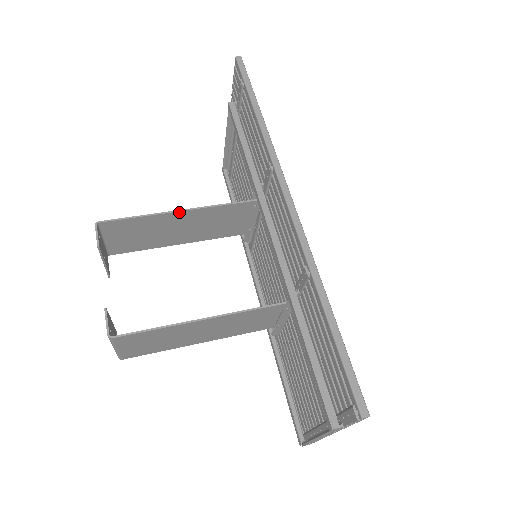
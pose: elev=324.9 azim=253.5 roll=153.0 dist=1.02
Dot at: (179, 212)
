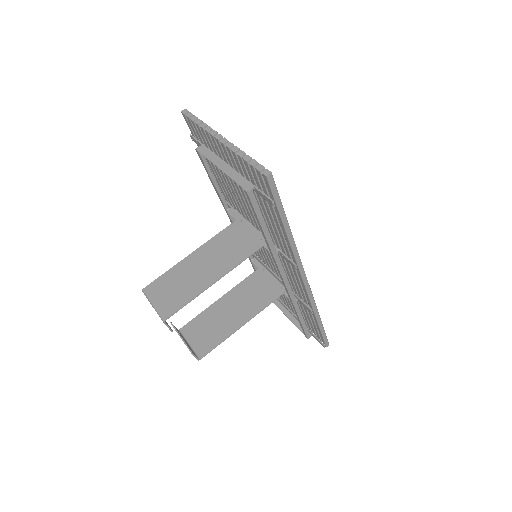
Dot at: (215, 282)
